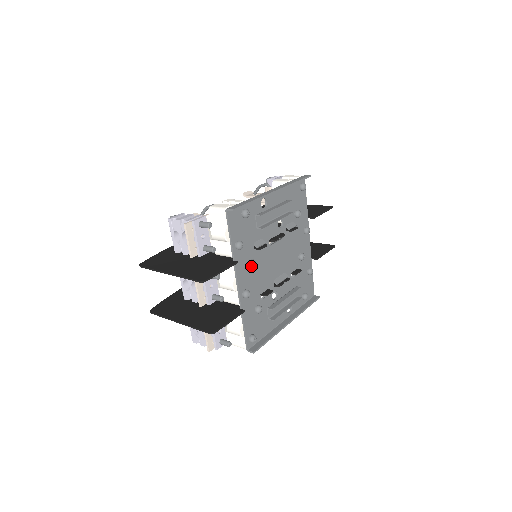
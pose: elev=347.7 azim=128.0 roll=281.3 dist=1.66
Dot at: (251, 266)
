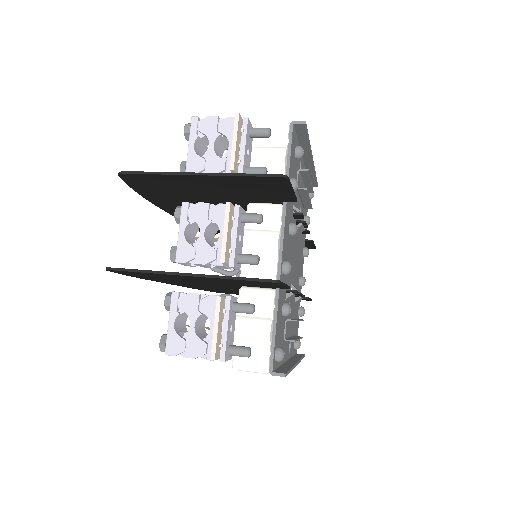
Dot at: (293, 230)
